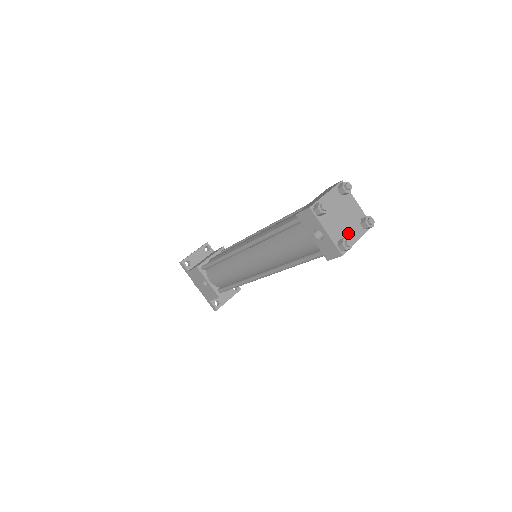
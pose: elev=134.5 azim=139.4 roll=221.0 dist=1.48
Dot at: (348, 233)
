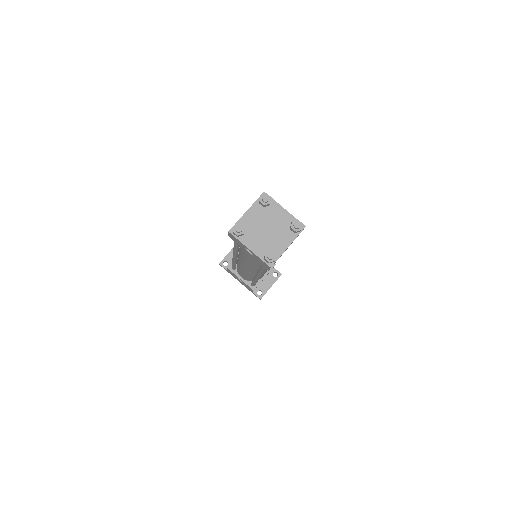
Dot at: (276, 243)
